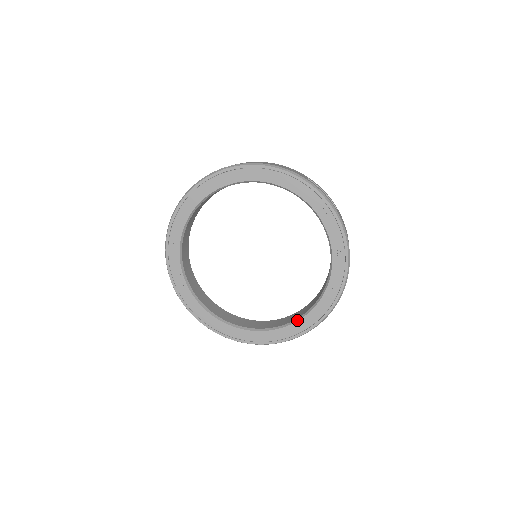
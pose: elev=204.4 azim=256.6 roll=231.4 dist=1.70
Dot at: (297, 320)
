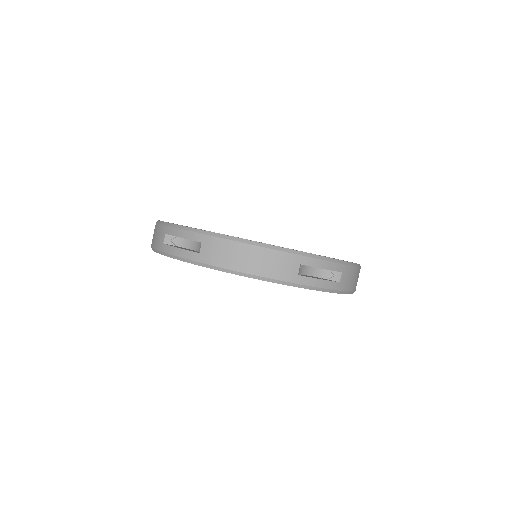
Dot at: occluded
